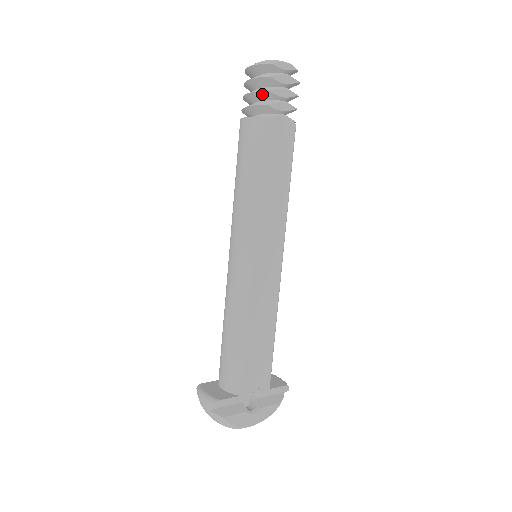
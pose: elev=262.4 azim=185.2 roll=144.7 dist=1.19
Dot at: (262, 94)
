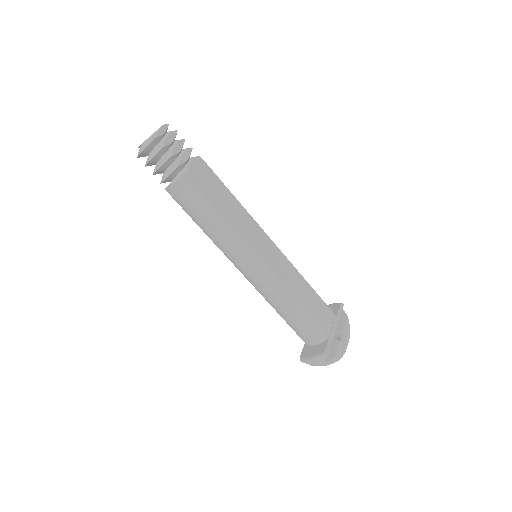
Dot at: (168, 162)
